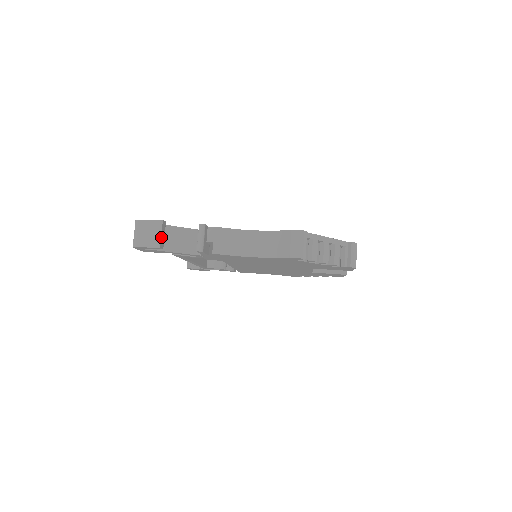
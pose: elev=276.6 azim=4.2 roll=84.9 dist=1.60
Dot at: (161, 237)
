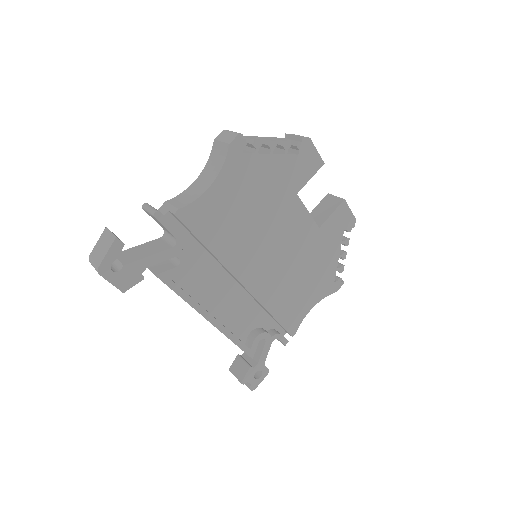
Dot at: (113, 234)
